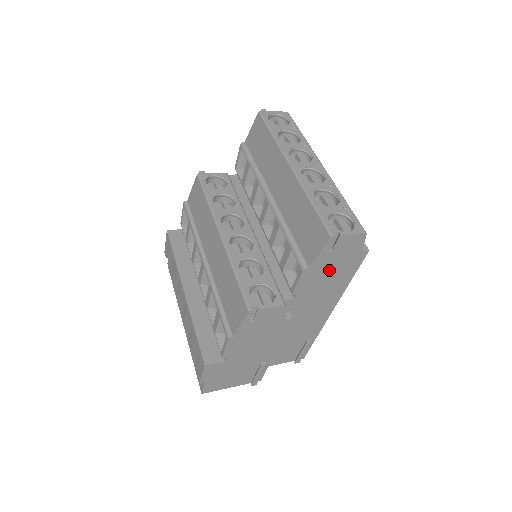
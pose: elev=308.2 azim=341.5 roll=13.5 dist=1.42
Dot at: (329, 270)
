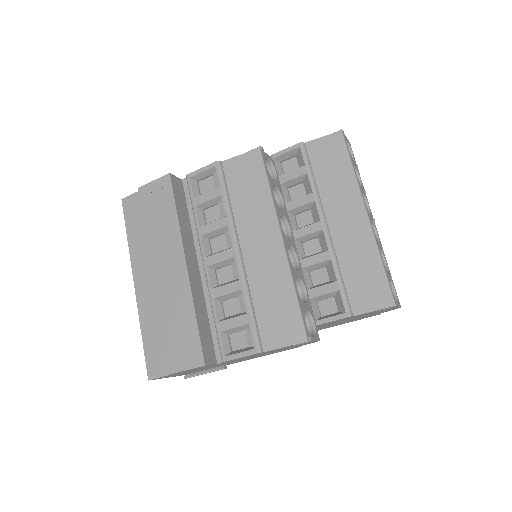
Dot at: (351, 319)
